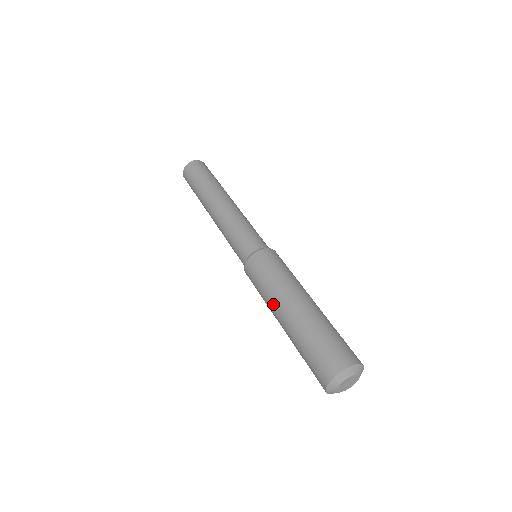
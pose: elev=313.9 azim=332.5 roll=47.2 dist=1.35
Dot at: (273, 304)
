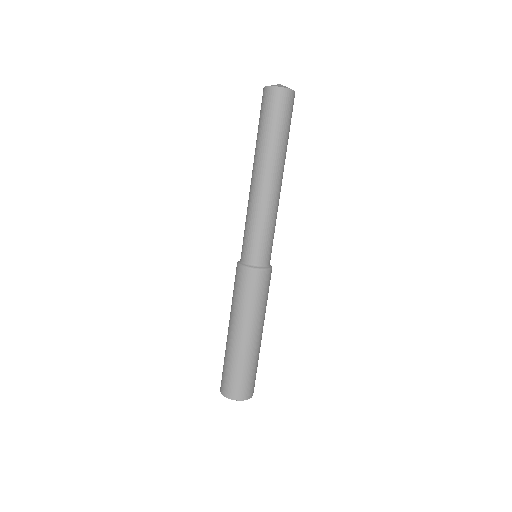
Dot at: (235, 319)
